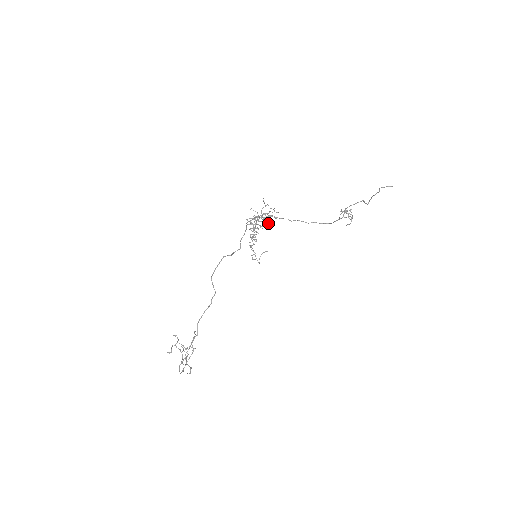
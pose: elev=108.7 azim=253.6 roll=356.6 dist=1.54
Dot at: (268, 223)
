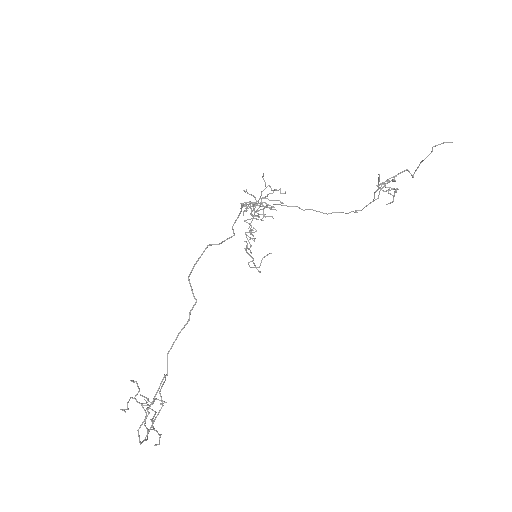
Dot at: (272, 209)
